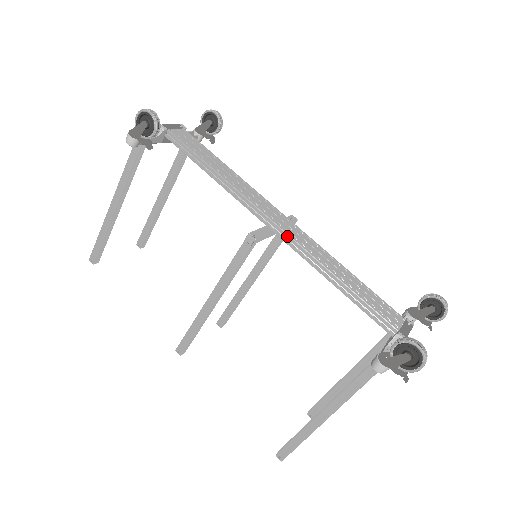
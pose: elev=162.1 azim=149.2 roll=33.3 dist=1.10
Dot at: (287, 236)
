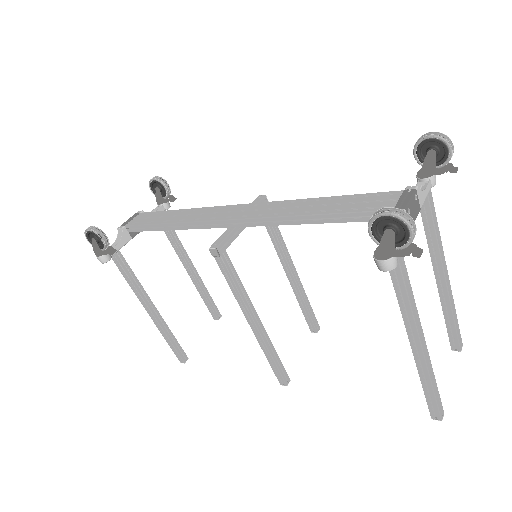
Dot at: (244, 221)
